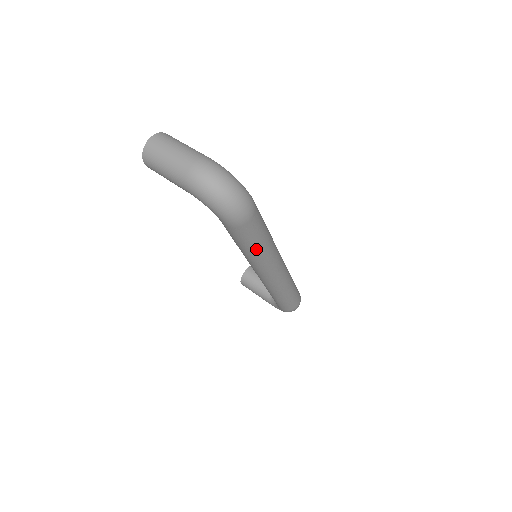
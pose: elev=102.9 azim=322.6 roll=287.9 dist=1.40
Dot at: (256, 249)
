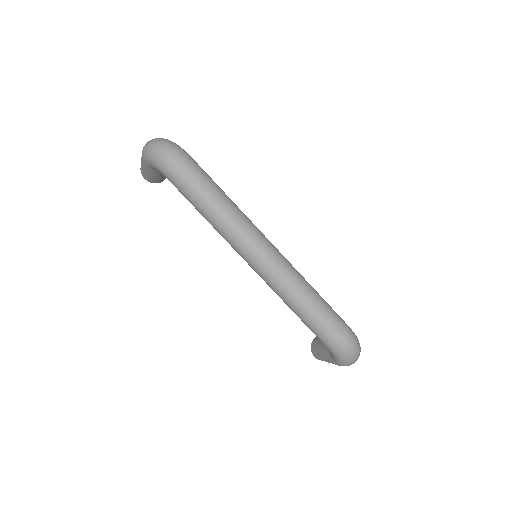
Dot at: (209, 207)
